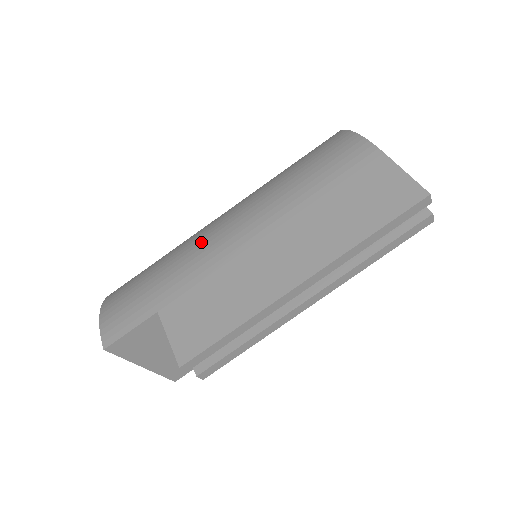
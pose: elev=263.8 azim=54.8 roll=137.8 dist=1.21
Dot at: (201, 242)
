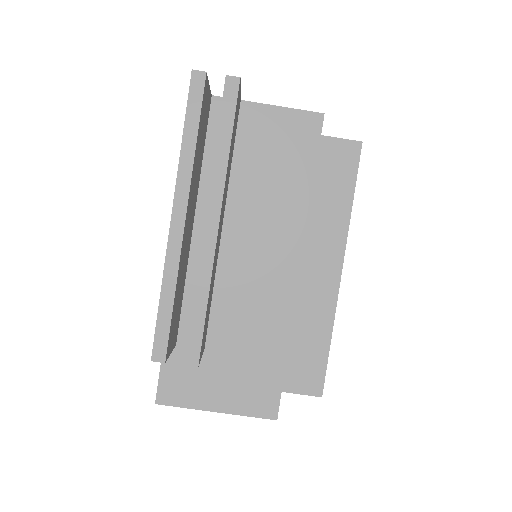
Dot at: occluded
